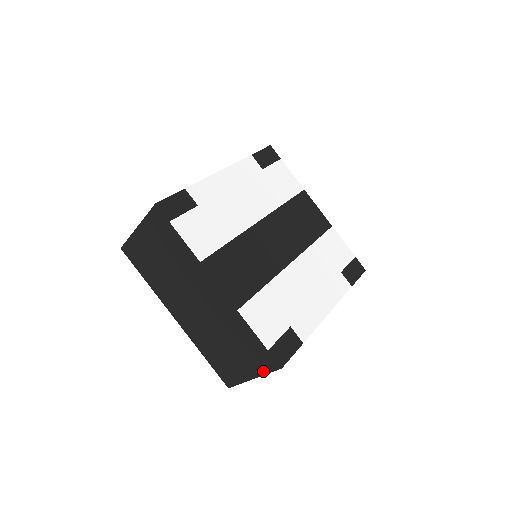
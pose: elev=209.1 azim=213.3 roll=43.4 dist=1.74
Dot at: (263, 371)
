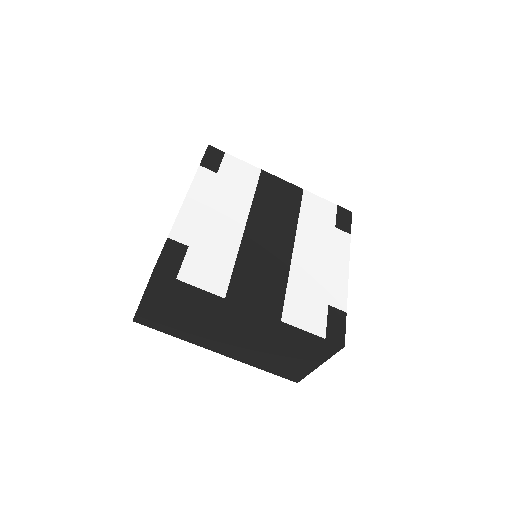
Dot at: (327, 356)
